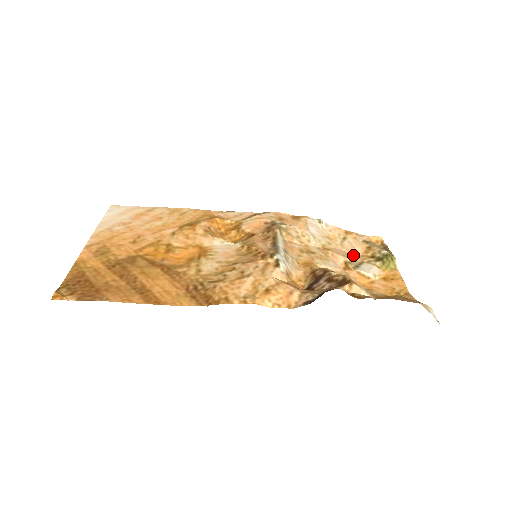
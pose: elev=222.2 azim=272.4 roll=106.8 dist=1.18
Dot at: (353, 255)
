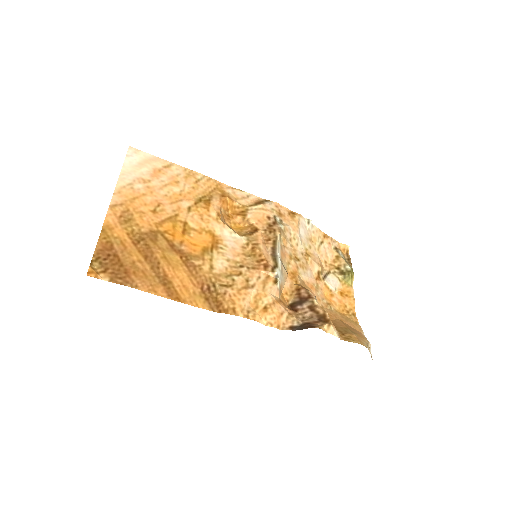
Dot at: (324, 262)
